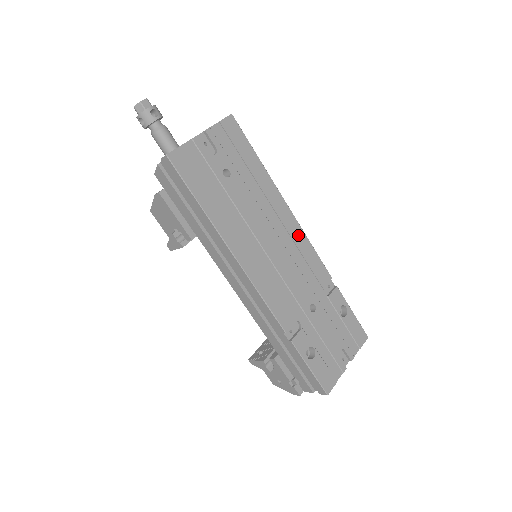
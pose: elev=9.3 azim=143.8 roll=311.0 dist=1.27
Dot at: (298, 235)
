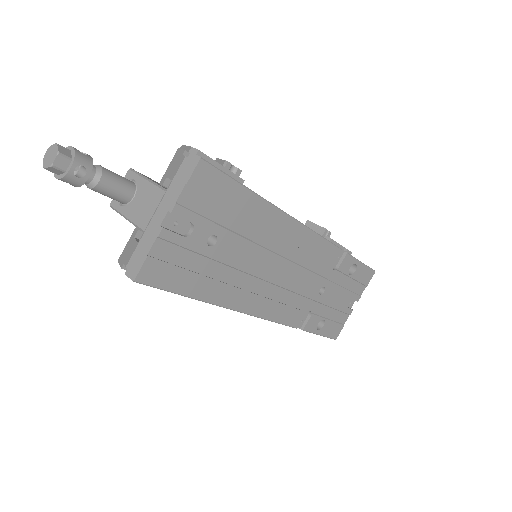
Dot at: (304, 238)
